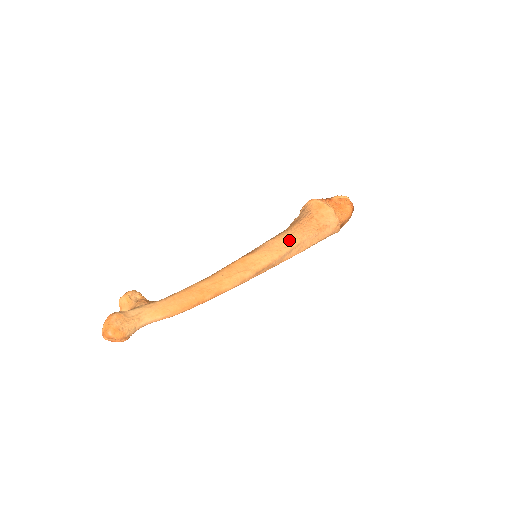
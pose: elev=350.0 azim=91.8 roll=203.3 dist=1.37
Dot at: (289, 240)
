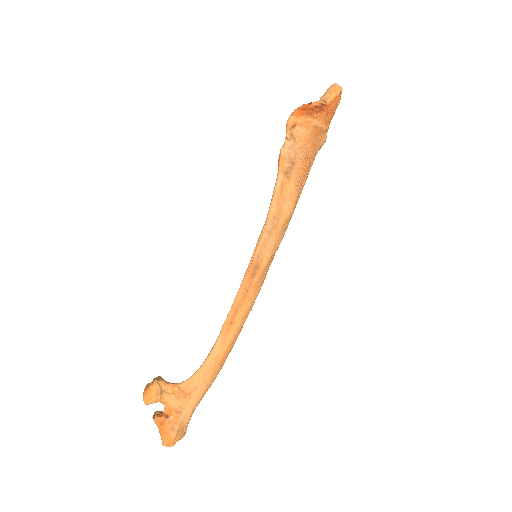
Dot at: (289, 220)
